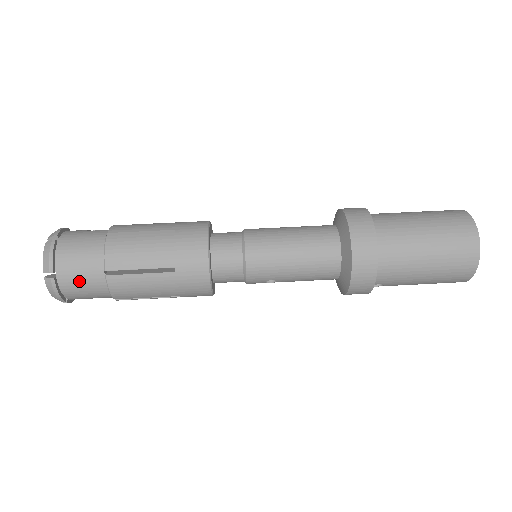
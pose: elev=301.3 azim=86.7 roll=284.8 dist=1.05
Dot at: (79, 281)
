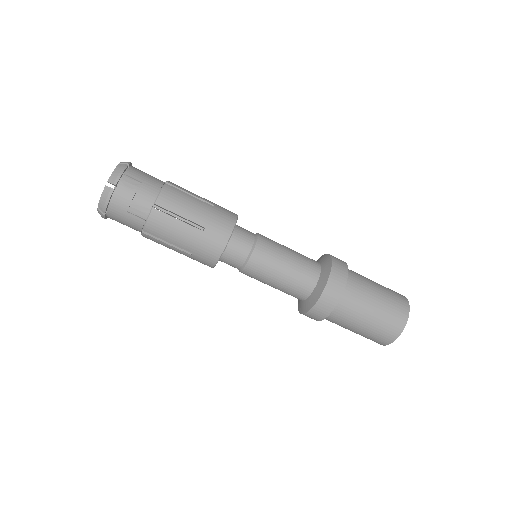
Dot at: occluded
